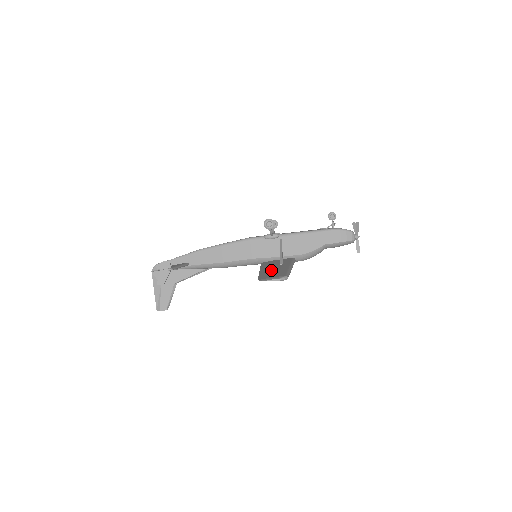
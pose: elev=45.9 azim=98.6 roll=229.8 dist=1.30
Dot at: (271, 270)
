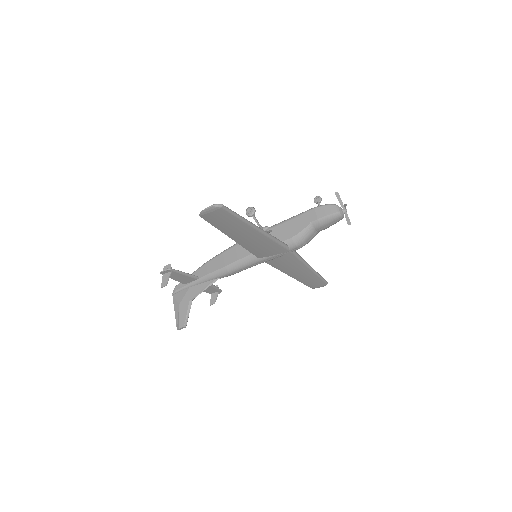
Dot at: (232, 227)
